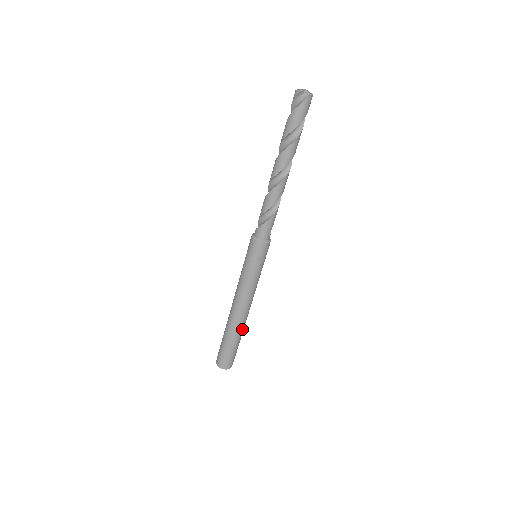
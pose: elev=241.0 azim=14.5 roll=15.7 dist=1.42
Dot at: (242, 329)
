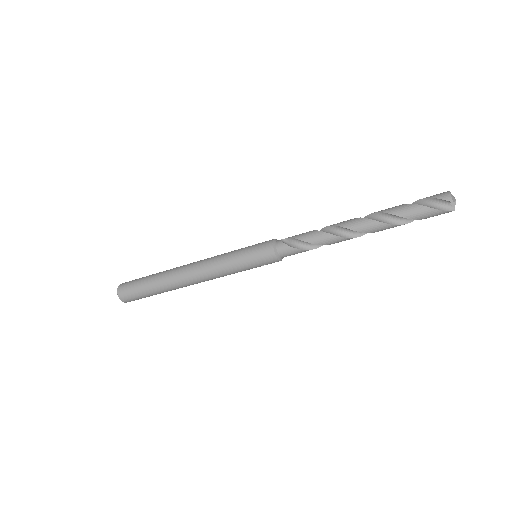
Dot at: occluded
